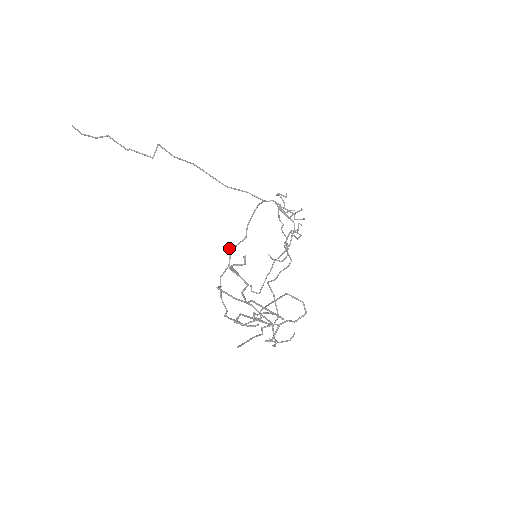
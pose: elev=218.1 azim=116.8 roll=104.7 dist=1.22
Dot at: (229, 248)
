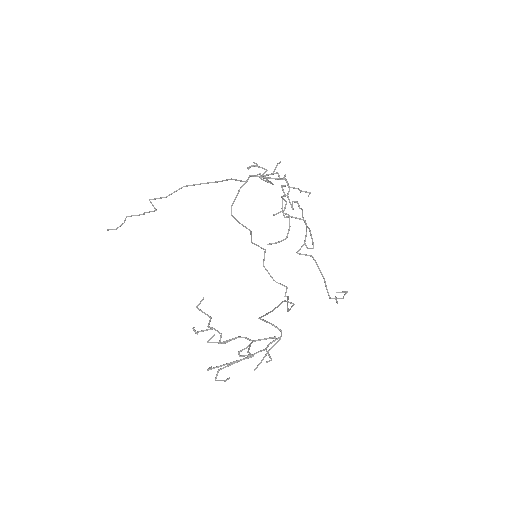
Dot at: occluded
